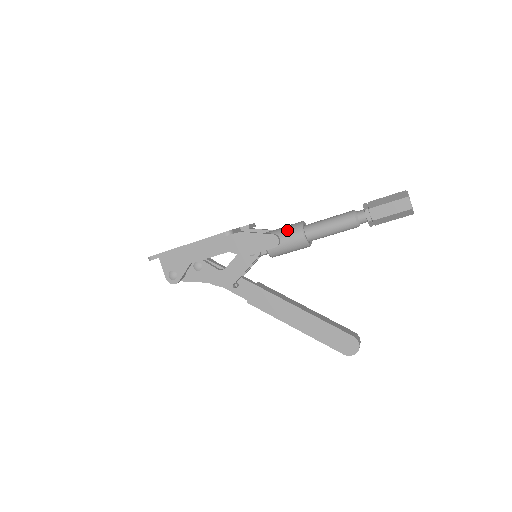
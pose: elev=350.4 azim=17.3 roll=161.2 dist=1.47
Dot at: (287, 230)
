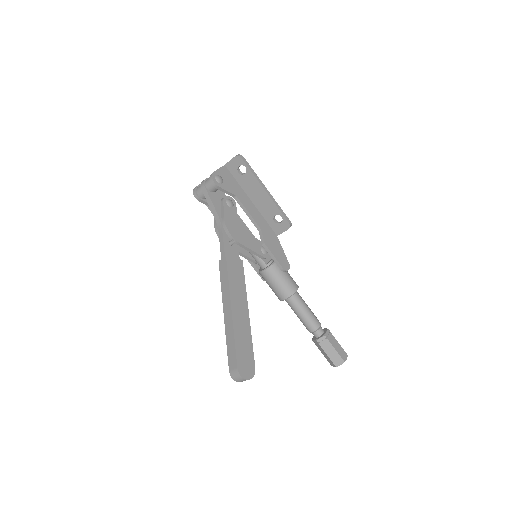
Dot at: occluded
